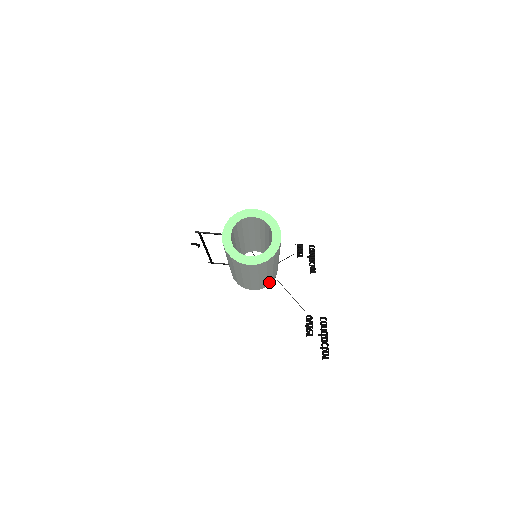
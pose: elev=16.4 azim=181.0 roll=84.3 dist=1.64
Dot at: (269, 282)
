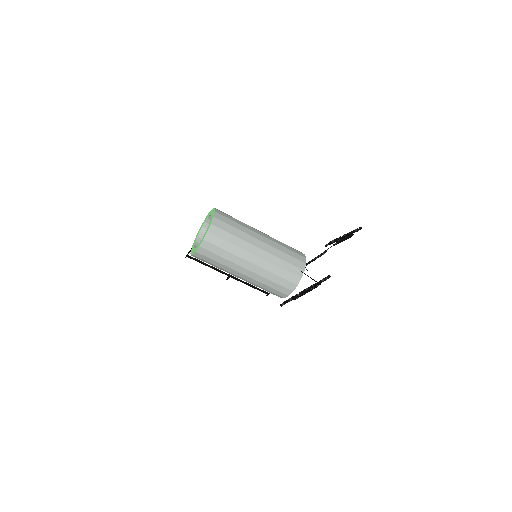
Dot at: (291, 277)
